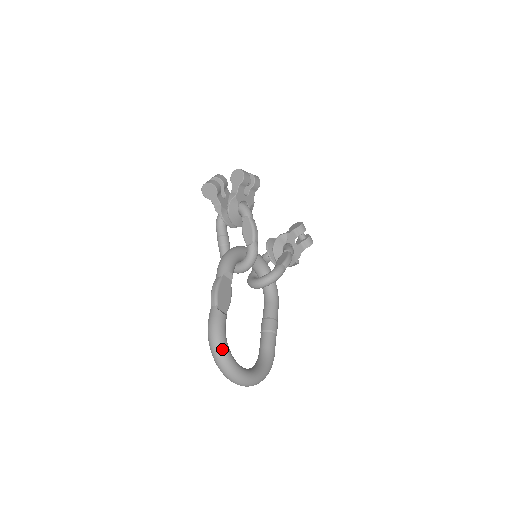
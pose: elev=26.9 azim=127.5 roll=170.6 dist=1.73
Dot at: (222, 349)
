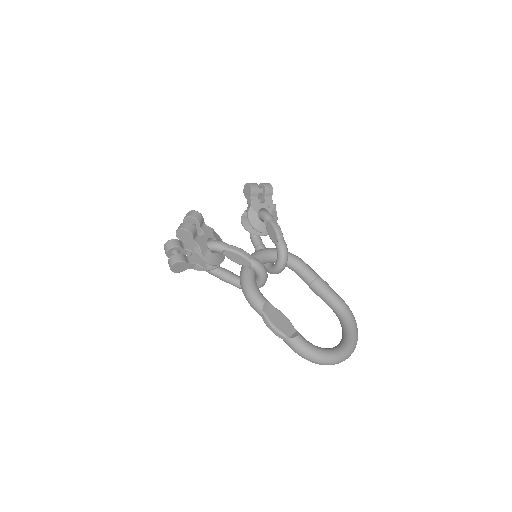
Dot at: (323, 357)
